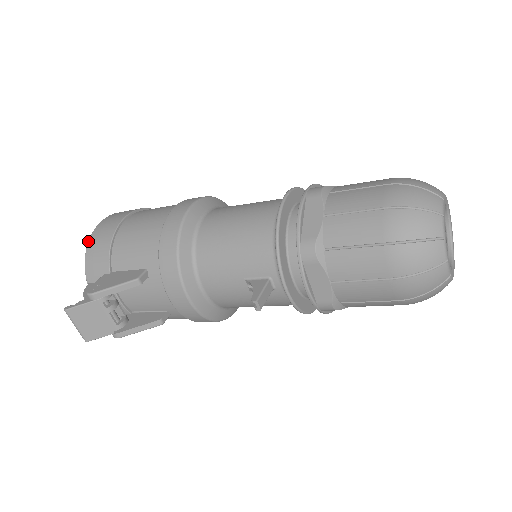
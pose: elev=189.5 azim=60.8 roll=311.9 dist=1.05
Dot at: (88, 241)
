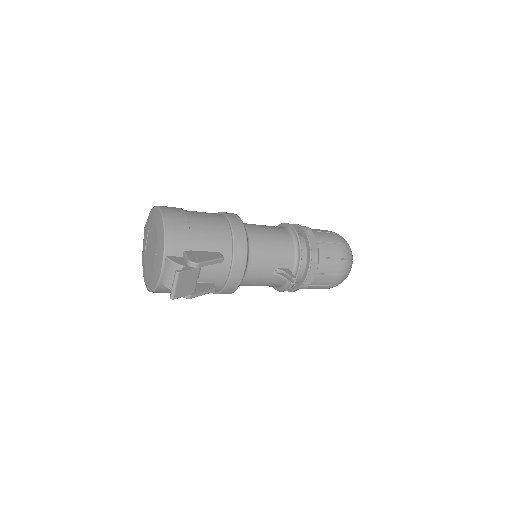
Dot at: (164, 224)
